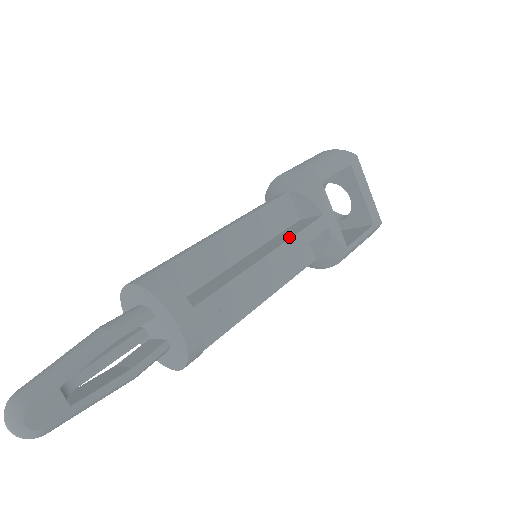
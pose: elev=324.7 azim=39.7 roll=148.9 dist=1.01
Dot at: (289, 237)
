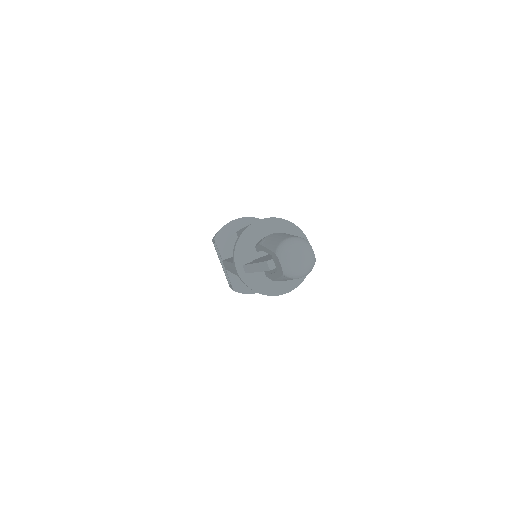
Dot at: occluded
